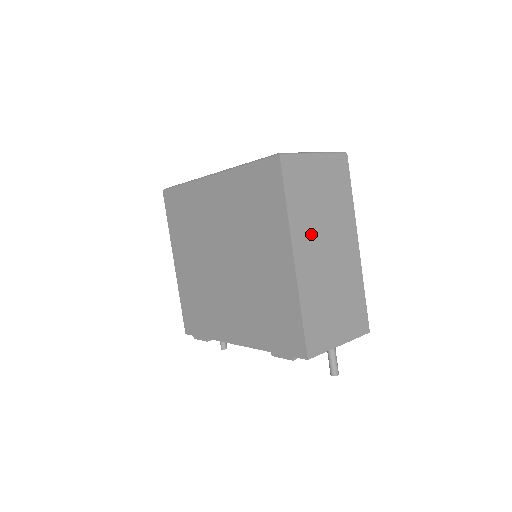
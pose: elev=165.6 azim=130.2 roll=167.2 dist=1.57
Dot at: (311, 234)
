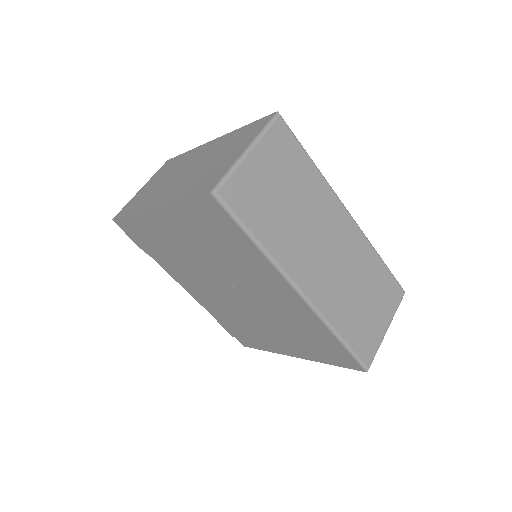
Dot at: occluded
